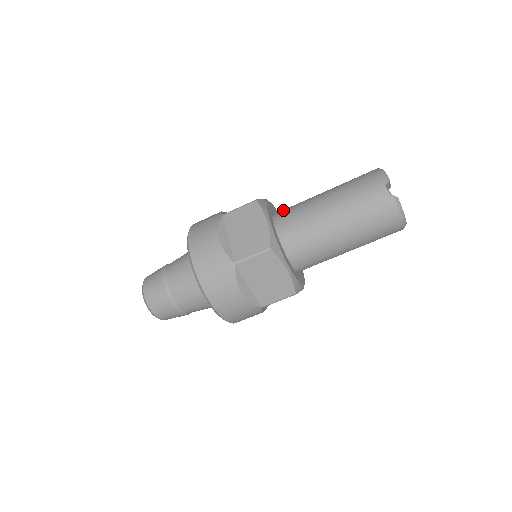
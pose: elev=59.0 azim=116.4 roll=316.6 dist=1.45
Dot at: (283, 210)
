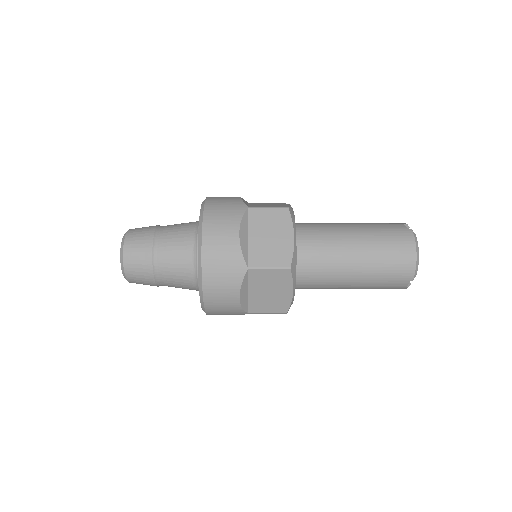
Dot at: (307, 253)
